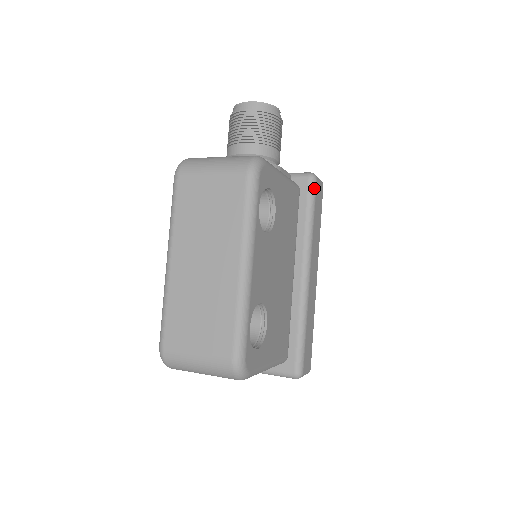
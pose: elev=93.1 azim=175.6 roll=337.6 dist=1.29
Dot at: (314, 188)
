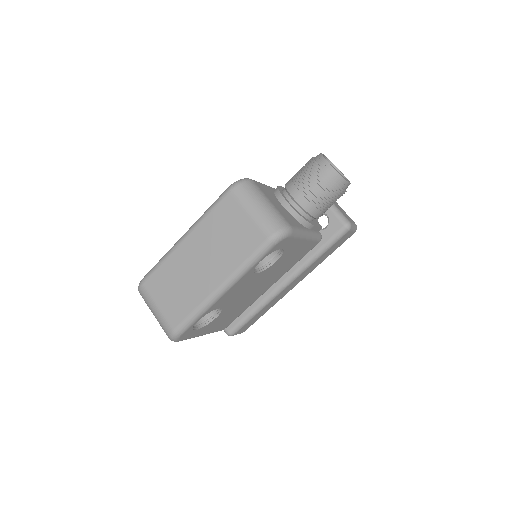
Dot at: (341, 235)
